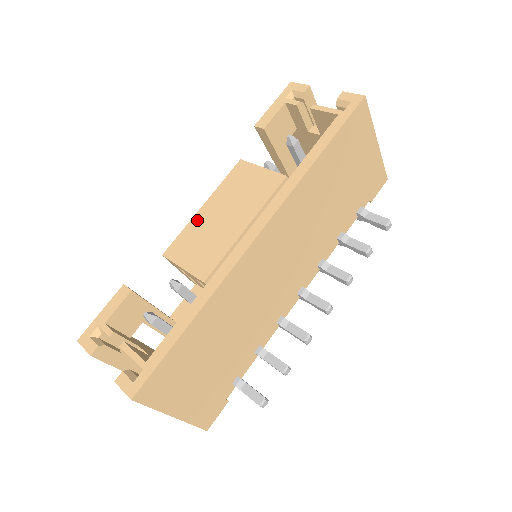
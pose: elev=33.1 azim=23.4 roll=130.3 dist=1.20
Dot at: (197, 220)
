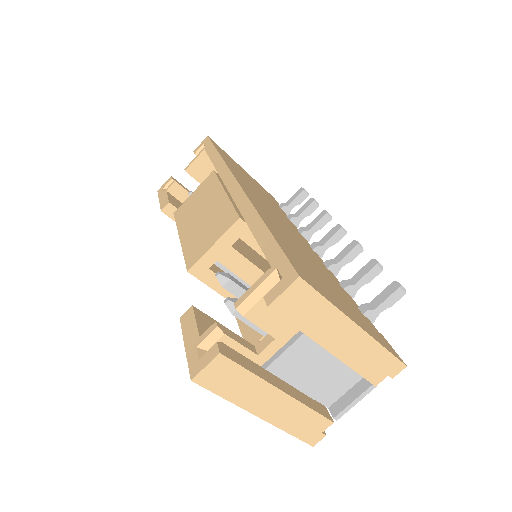
Dot at: (186, 240)
